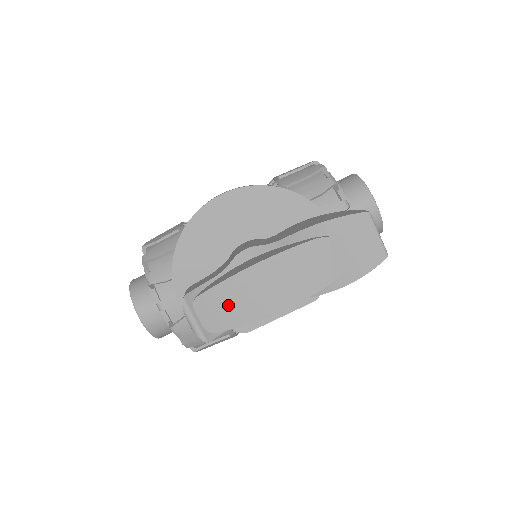
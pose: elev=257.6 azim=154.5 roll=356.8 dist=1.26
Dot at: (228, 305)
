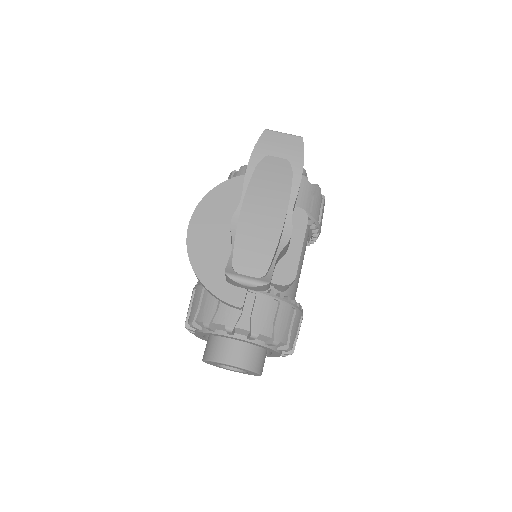
Dot at: (254, 248)
